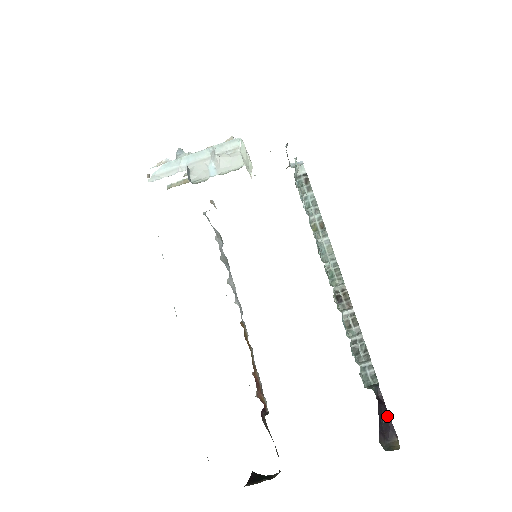
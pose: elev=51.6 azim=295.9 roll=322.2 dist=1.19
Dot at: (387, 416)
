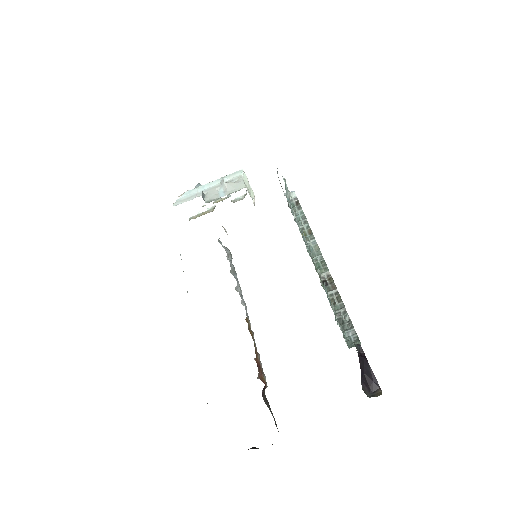
Dot at: (369, 369)
